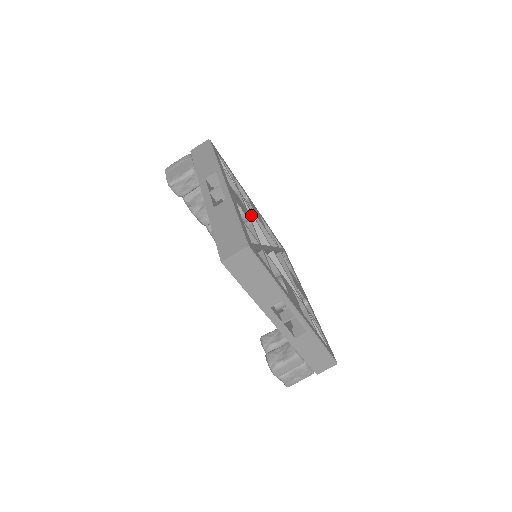
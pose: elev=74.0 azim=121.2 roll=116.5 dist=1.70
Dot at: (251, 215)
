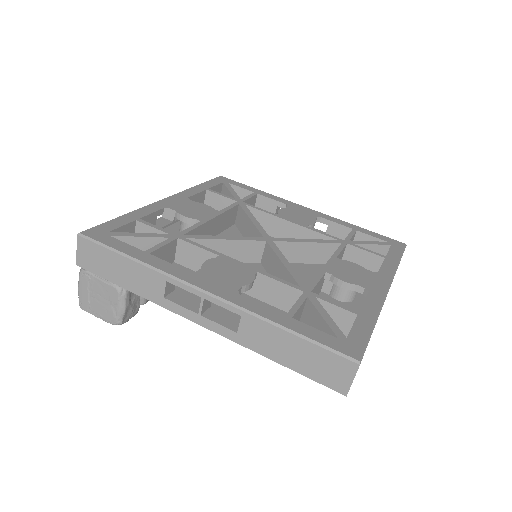
Dot at: (217, 241)
